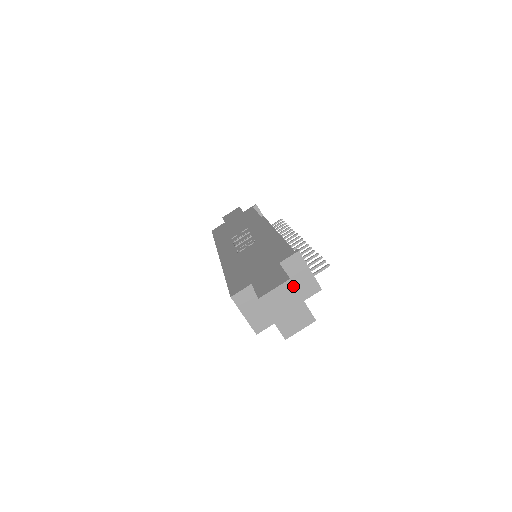
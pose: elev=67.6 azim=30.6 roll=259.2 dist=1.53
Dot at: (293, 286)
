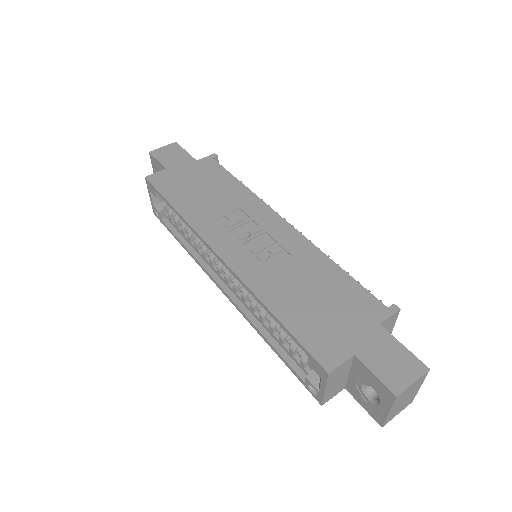
Dot at: (426, 375)
